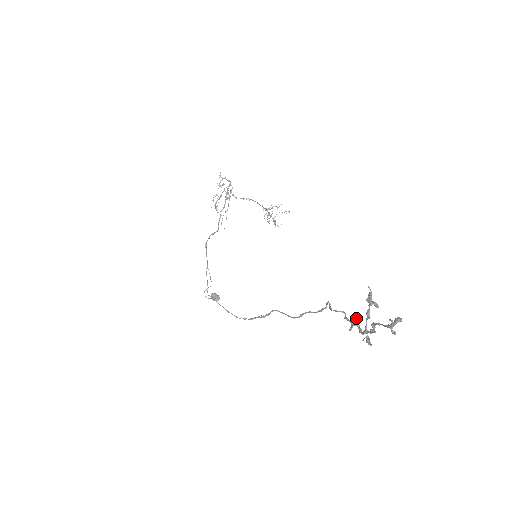
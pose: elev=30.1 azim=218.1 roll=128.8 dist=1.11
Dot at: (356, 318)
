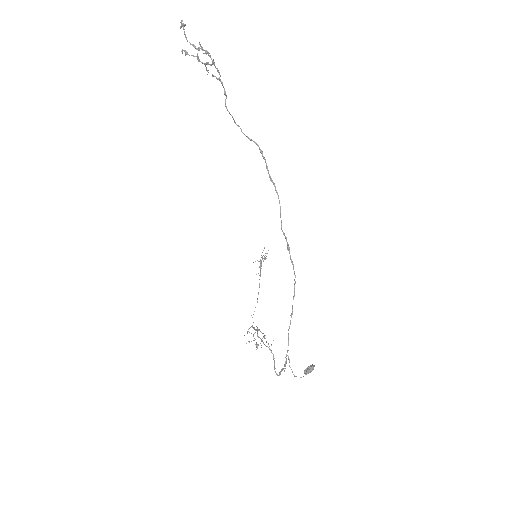
Dot at: (212, 75)
